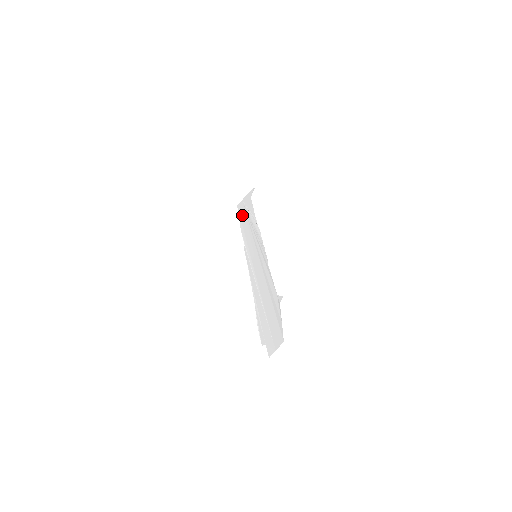
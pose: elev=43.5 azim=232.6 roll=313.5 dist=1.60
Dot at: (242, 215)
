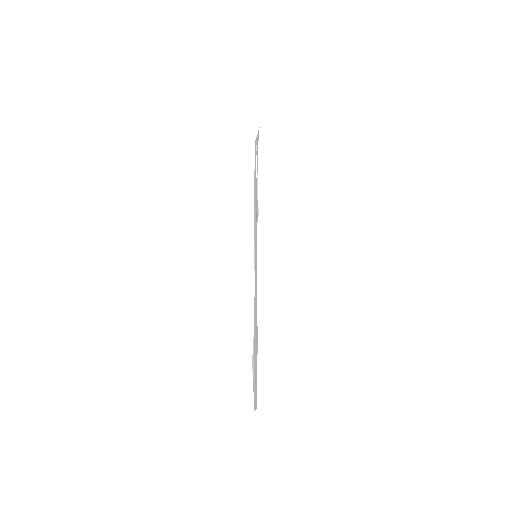
Dot at: (255, 168)
